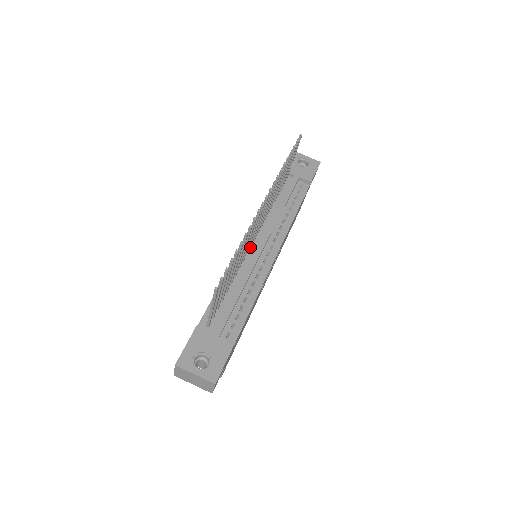
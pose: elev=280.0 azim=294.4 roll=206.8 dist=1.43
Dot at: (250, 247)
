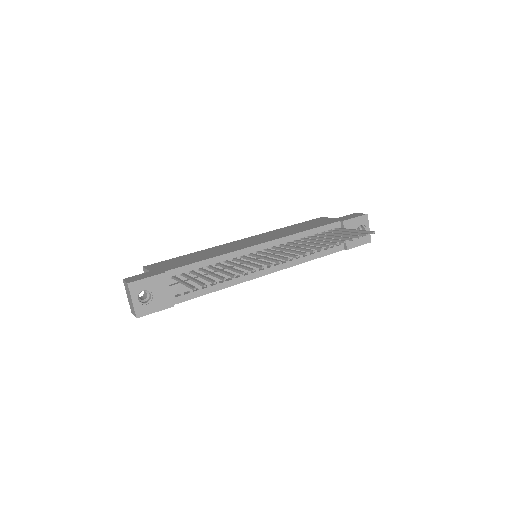
Dot at: (257, 252)
